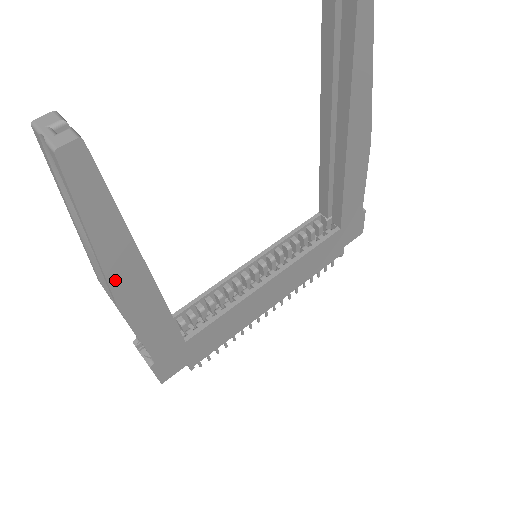
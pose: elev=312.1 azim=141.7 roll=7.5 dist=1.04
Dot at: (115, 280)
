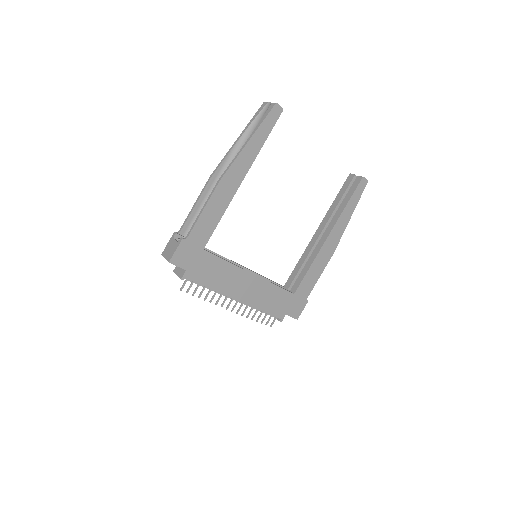
Dot at: (234, 166)
